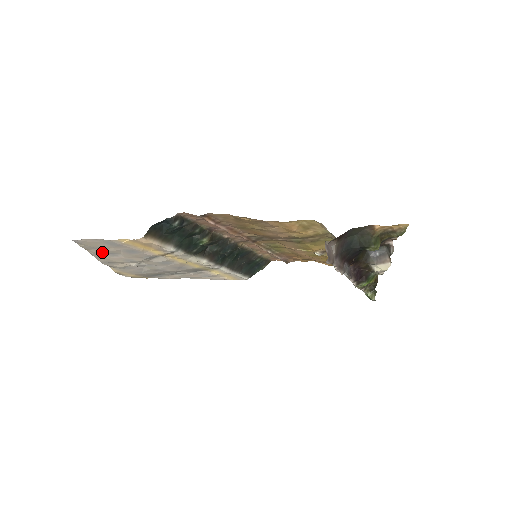
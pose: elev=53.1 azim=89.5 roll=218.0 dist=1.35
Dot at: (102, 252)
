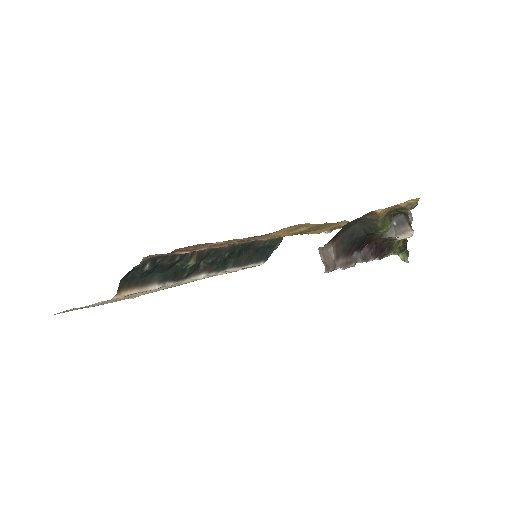
Dot at: (90, 306)
